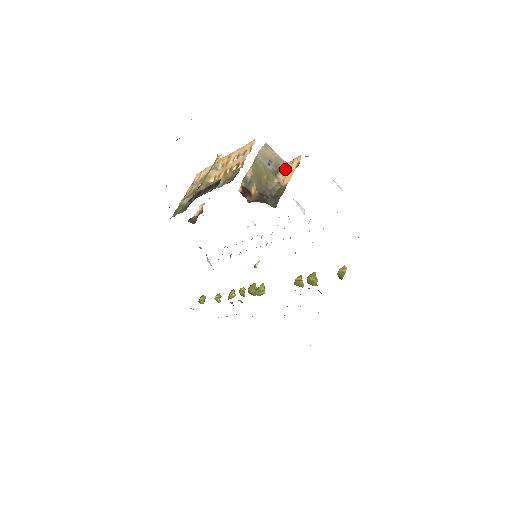
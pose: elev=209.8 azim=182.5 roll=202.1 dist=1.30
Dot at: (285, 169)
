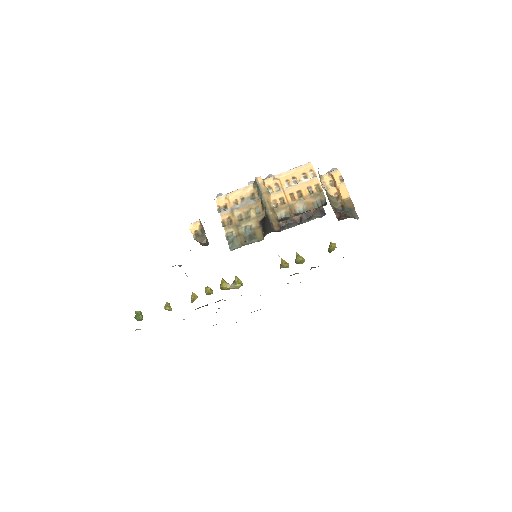
Dot at: (324, 182)
